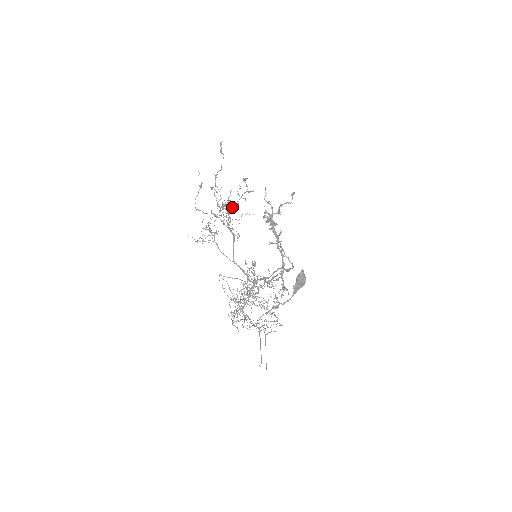
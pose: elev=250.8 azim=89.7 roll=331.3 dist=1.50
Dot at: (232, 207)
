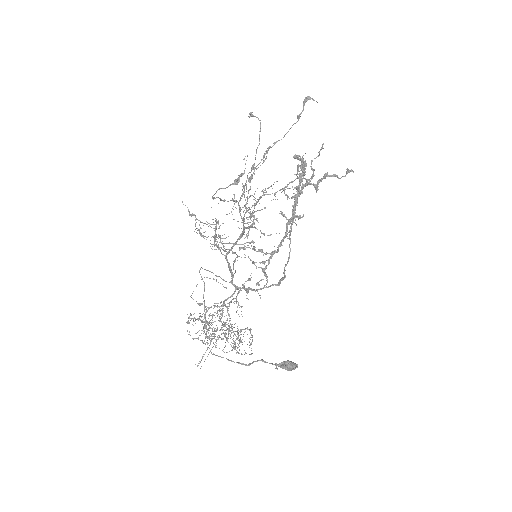
Dot at: (264, 195)
